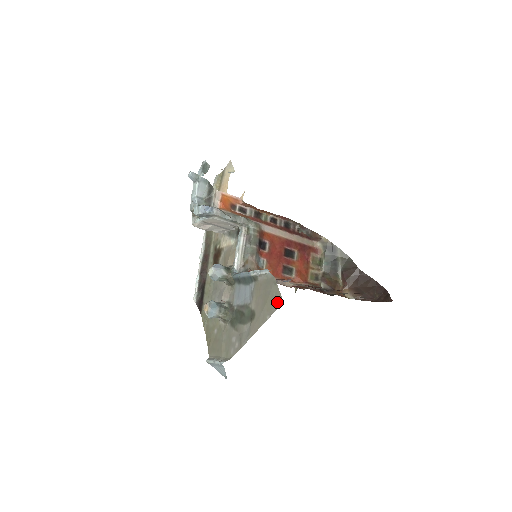
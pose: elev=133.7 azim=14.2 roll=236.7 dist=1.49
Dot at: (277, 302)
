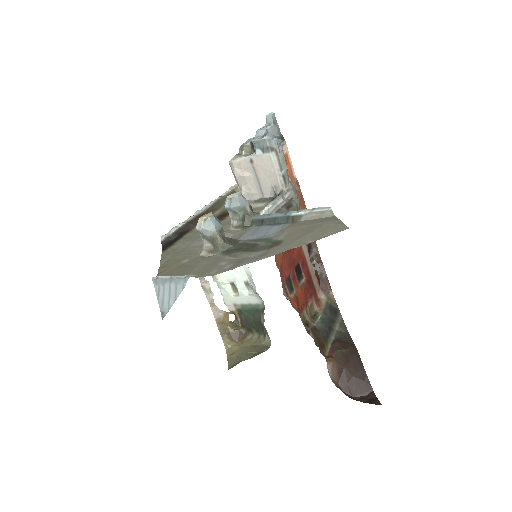
Dot at: (336, 229)
